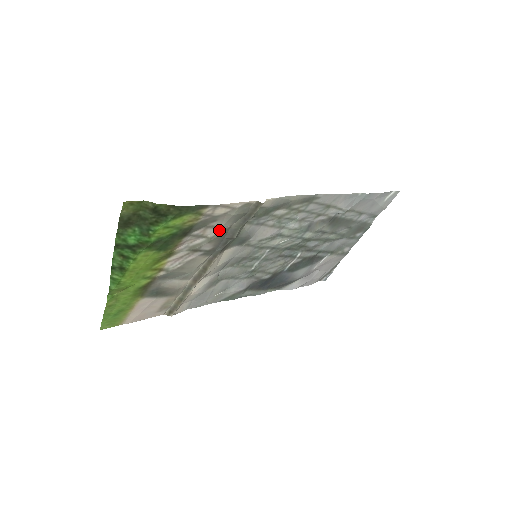
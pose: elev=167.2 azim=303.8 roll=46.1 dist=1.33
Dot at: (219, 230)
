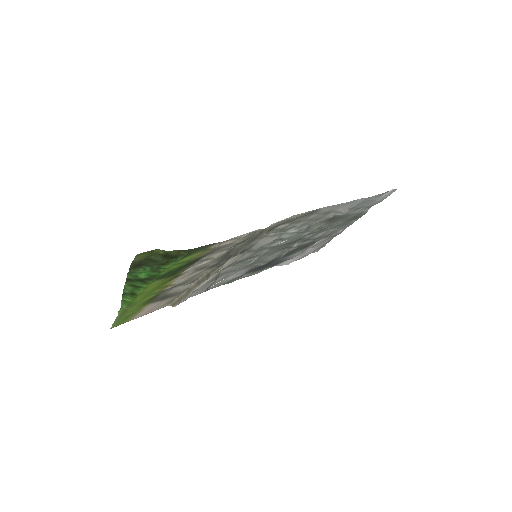
Dot at: (224, 251)
